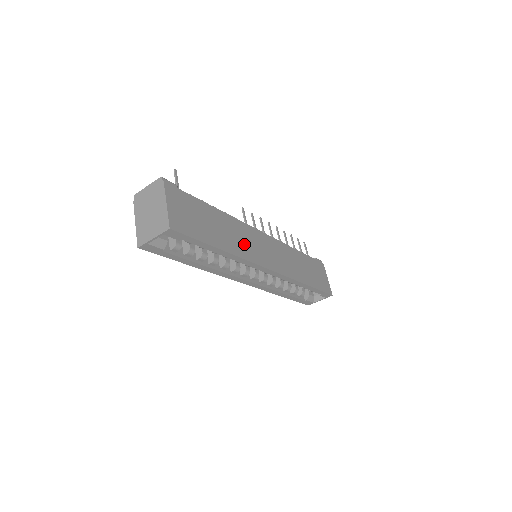
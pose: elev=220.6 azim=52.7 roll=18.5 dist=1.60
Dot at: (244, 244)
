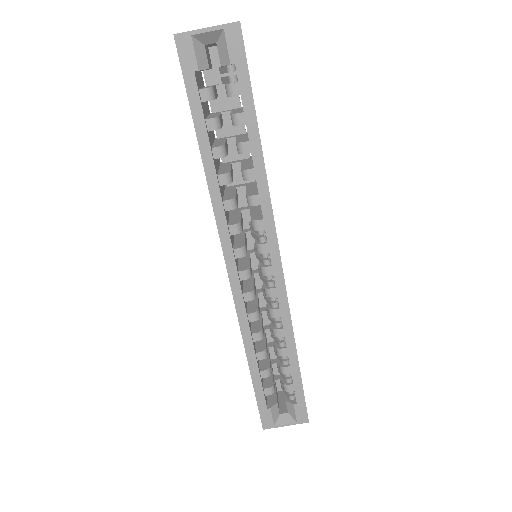
Dot at: occluded
